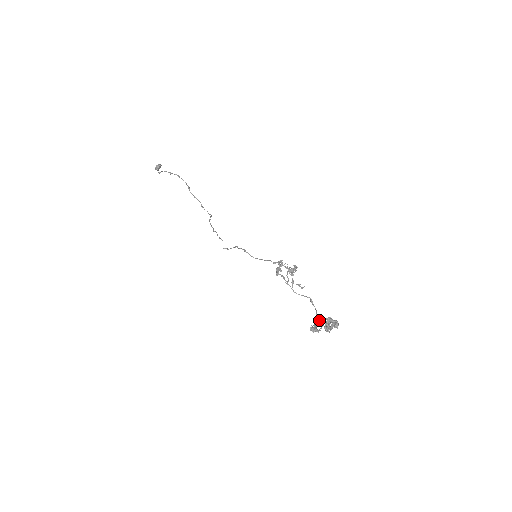
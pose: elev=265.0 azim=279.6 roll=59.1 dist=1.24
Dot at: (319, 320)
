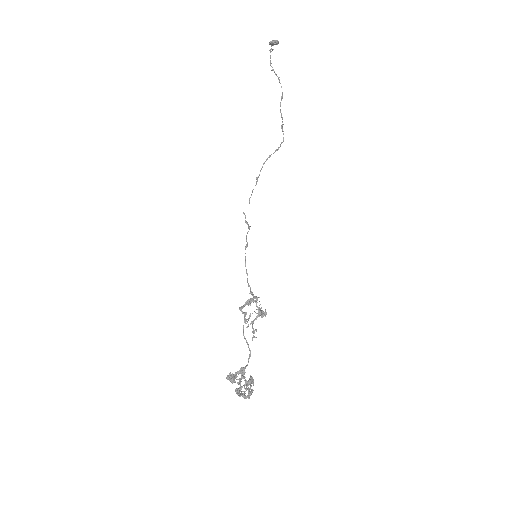
Dot at: (242, 375)
